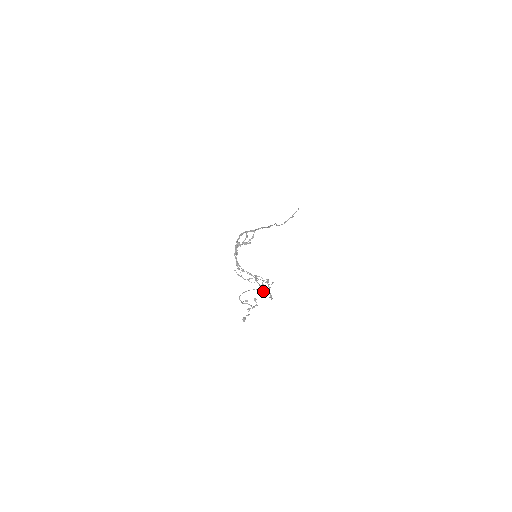
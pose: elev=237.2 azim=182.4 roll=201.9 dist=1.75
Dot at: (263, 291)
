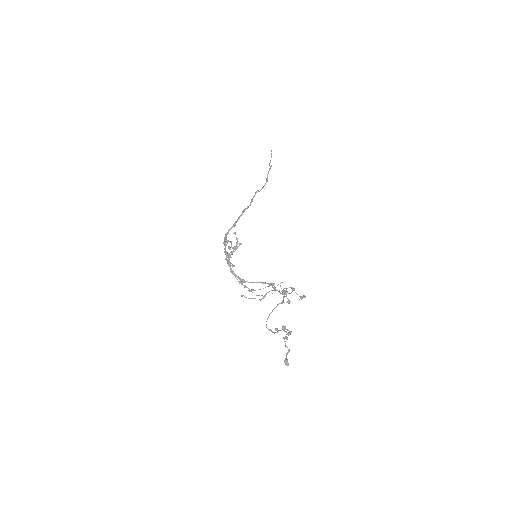
Dot at: (288, 301)
